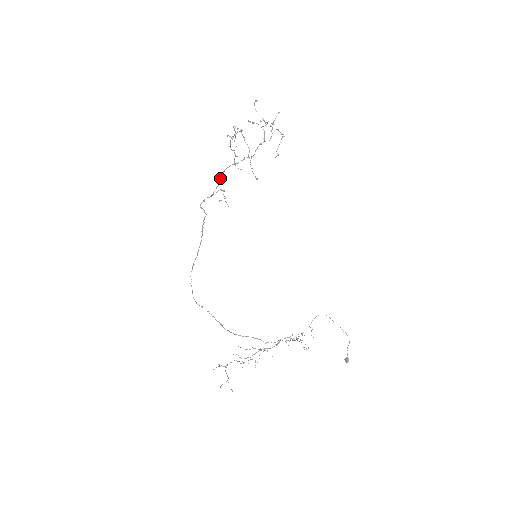
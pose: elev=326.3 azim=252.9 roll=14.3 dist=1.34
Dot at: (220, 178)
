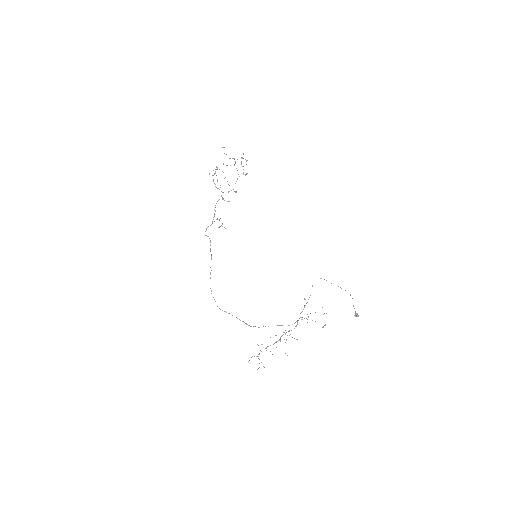
Dot at: occluded
